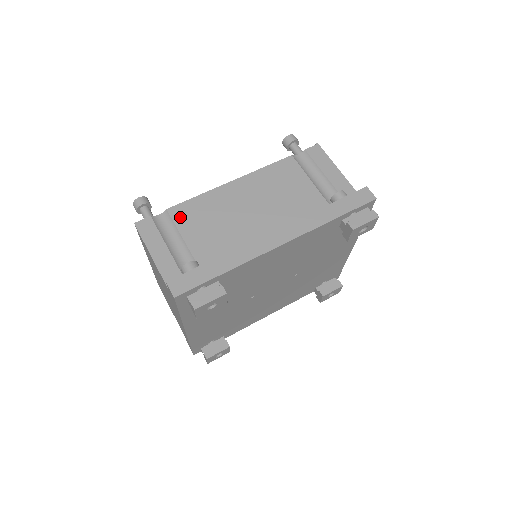
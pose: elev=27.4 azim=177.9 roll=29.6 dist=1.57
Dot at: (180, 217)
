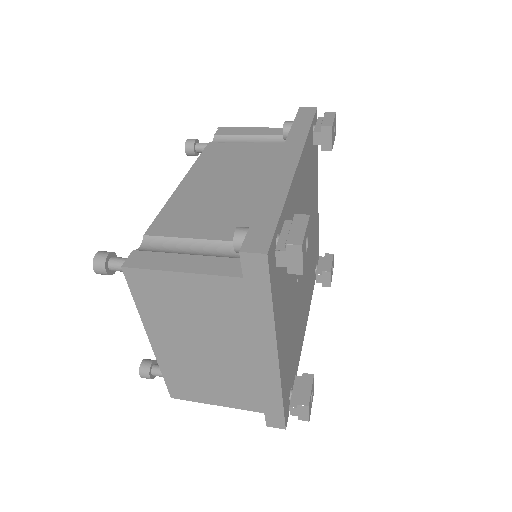
Dot at: (167, 229)
